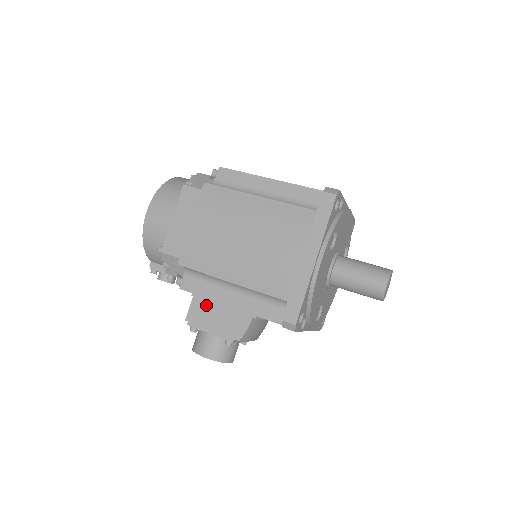
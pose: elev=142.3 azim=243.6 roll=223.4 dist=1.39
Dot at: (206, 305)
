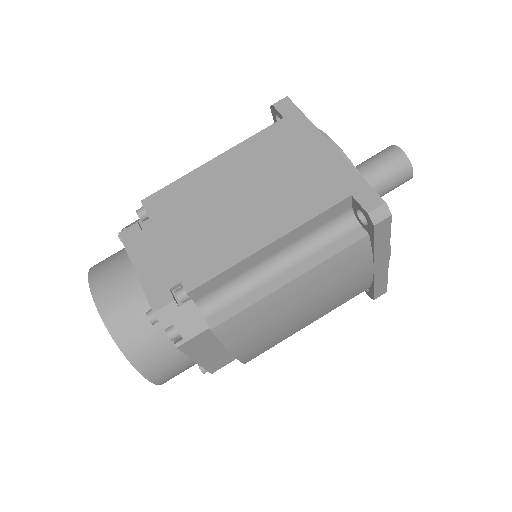
Dot at: occluded
